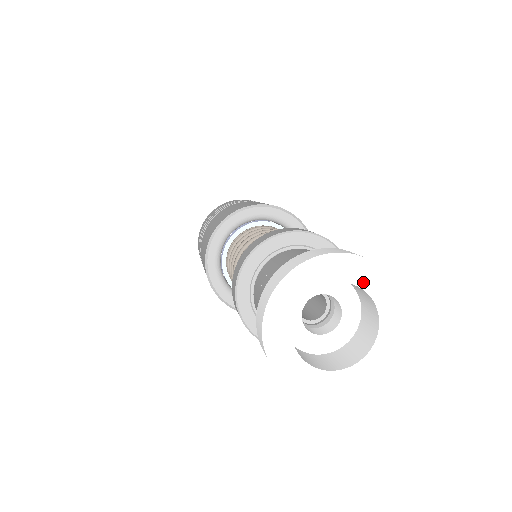
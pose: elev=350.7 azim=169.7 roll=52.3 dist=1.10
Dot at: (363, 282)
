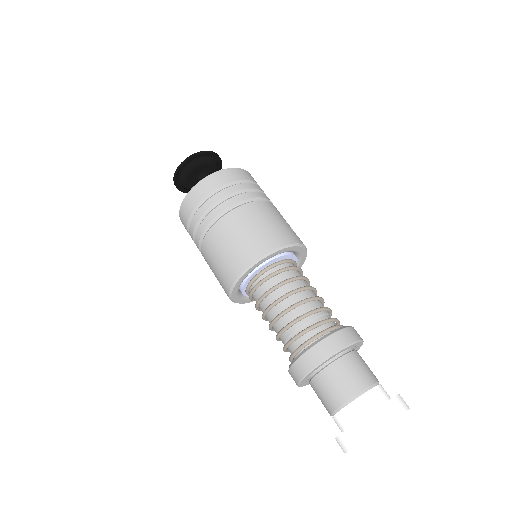
Dot at: occluded
